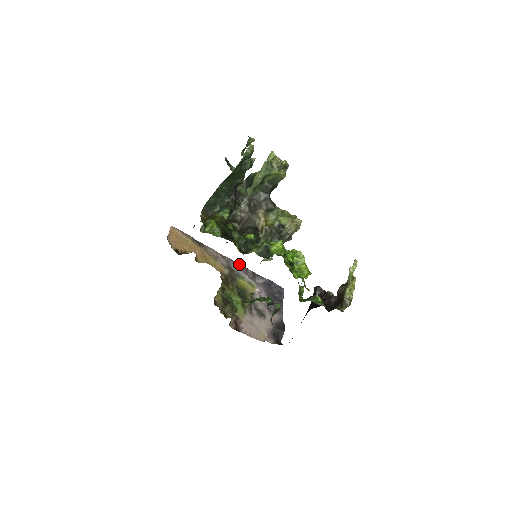
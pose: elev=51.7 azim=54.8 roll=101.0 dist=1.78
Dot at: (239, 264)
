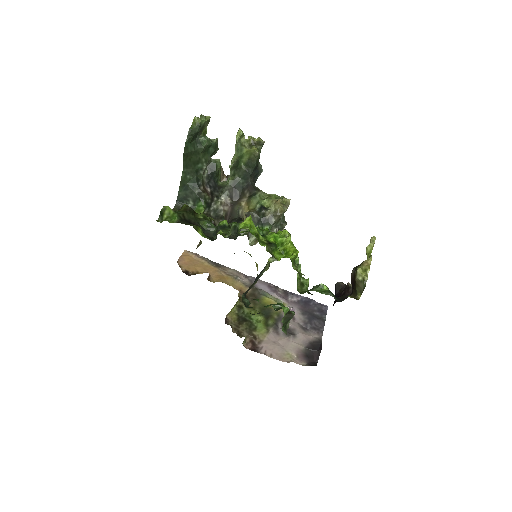
Dot at: (266, 283)
